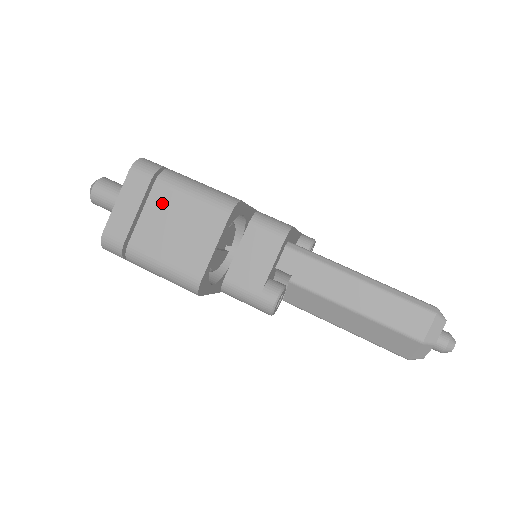
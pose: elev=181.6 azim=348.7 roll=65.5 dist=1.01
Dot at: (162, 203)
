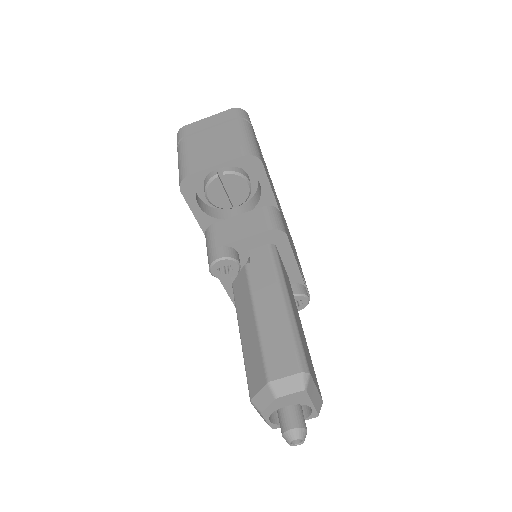
Dot at: (224, 130)
